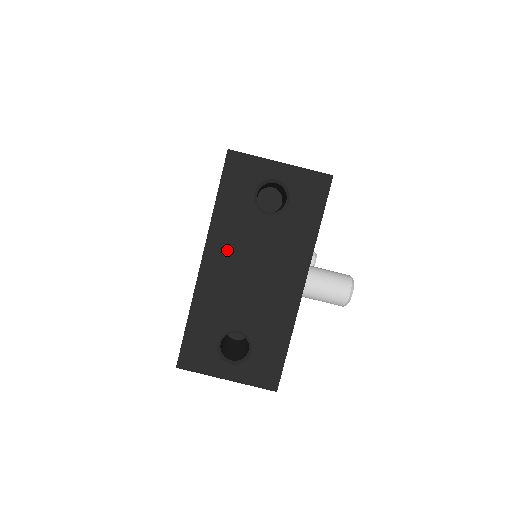
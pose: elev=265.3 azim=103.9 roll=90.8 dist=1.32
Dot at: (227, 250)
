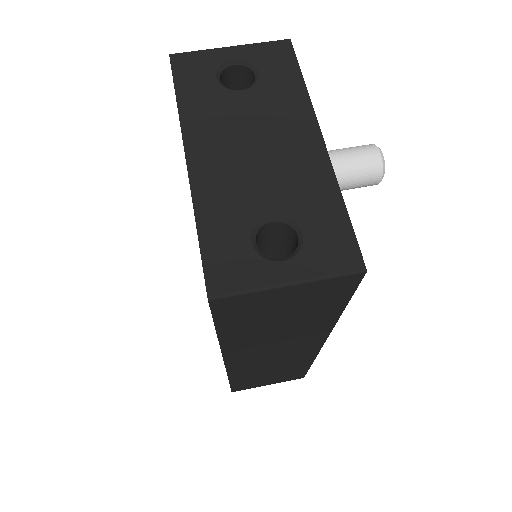
Dot at: (212, 137)
